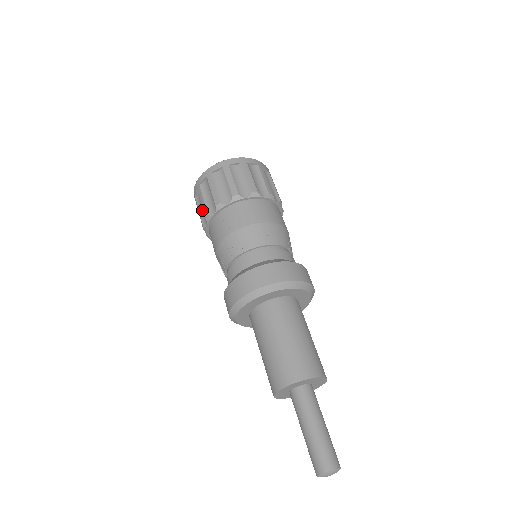
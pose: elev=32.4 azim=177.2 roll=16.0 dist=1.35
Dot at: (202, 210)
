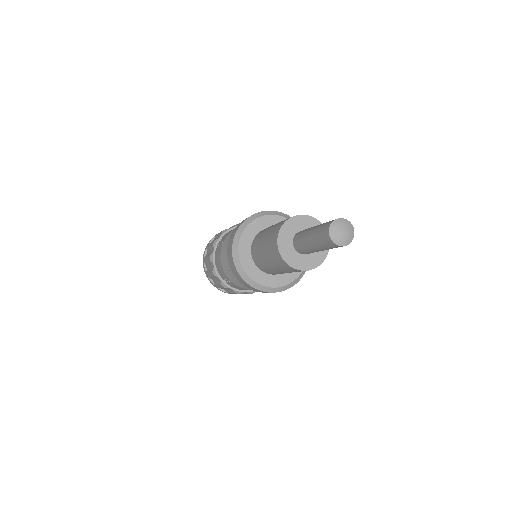
Dot at: (210, 267)
